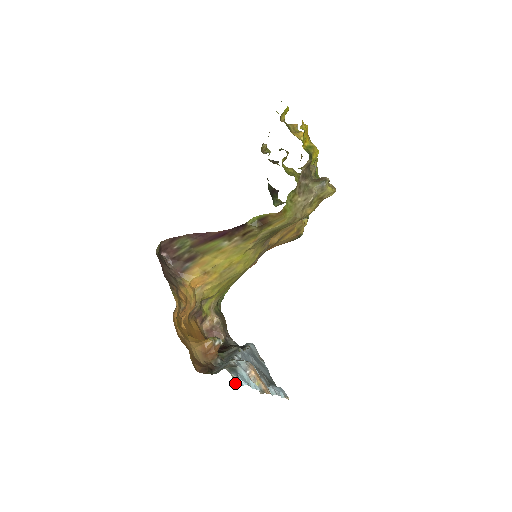
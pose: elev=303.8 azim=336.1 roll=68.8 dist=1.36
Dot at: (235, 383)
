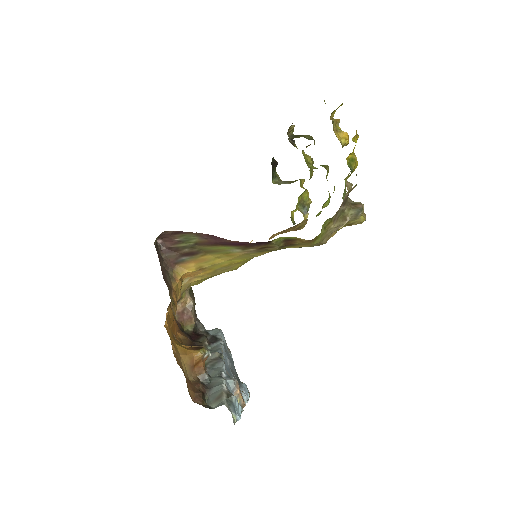
Dot at: (234, 422)
